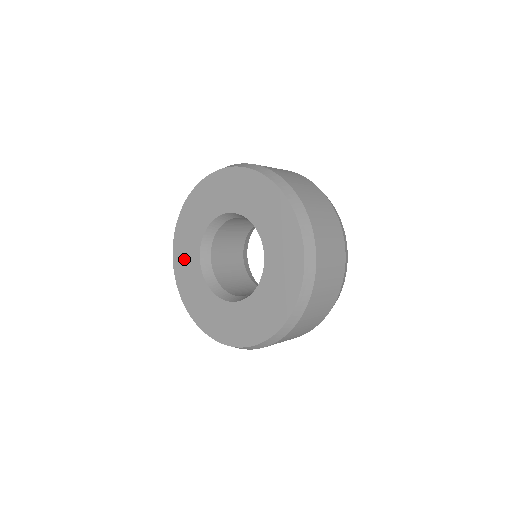
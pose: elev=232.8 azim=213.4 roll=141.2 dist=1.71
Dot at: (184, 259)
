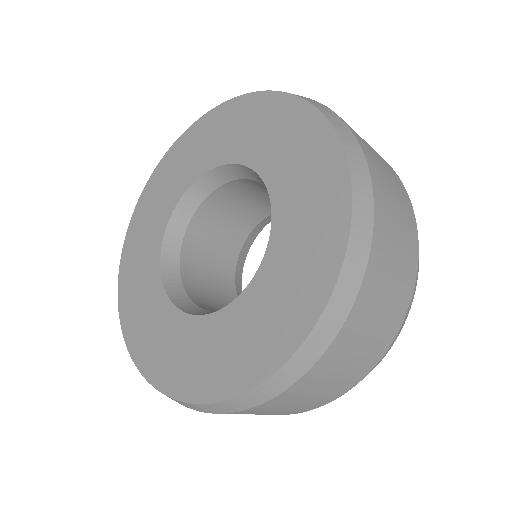
Dot at: (144, 225)
